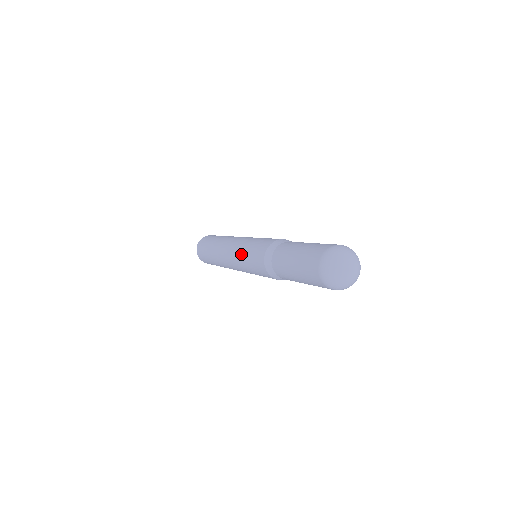
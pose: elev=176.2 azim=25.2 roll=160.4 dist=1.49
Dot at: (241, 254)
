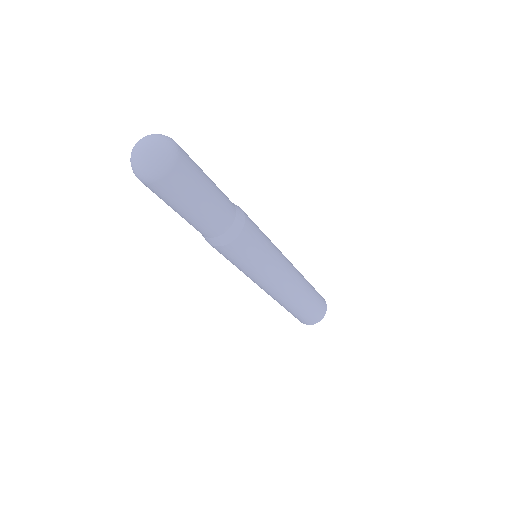
Dot at: occluded
